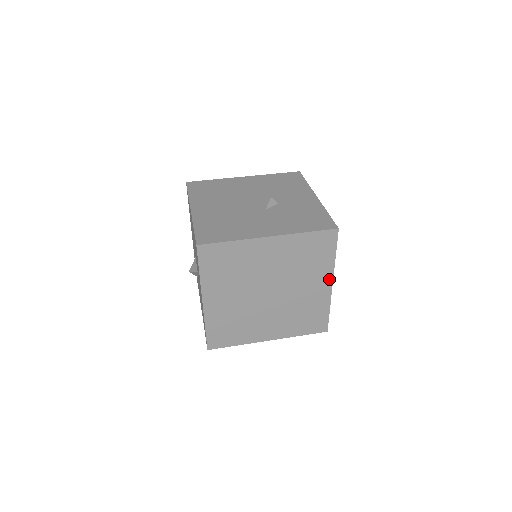
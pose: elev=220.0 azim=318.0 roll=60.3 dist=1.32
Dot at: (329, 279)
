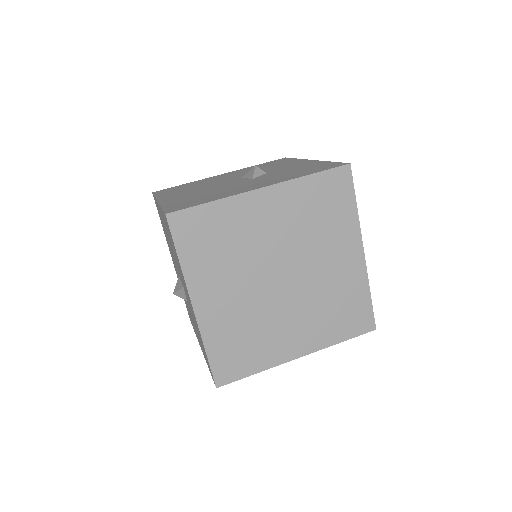
Dot at: (357, 244)
